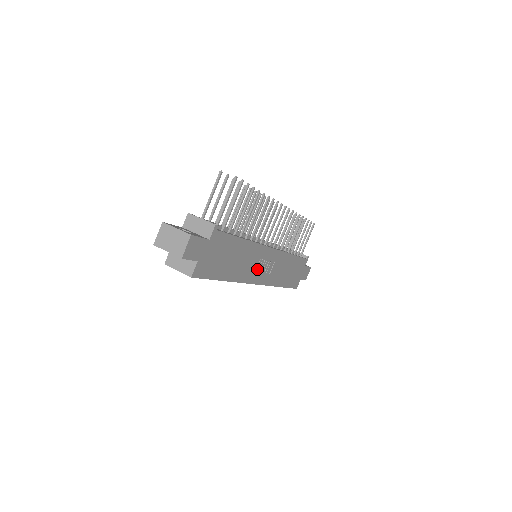
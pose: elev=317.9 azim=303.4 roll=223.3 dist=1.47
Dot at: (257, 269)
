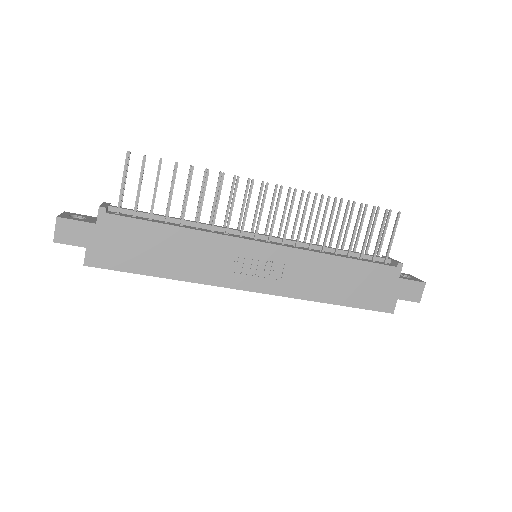
Dot at: (238, 269)
